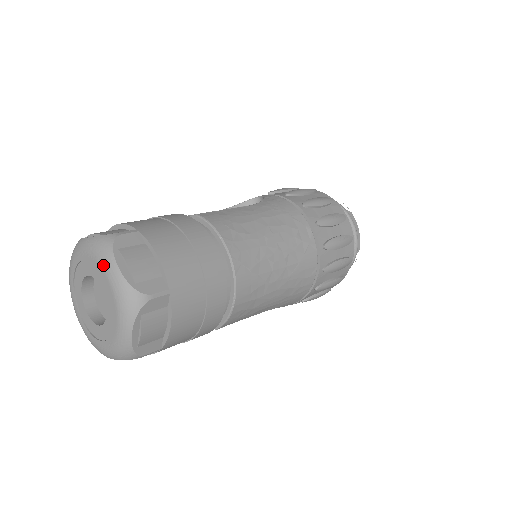
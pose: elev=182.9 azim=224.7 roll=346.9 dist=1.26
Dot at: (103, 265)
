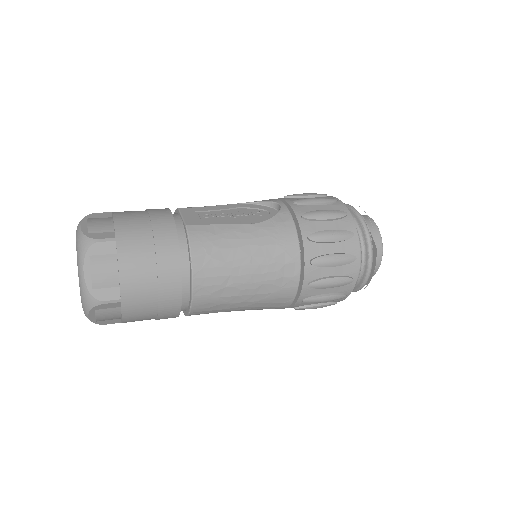
Dot at: (77, 262)
